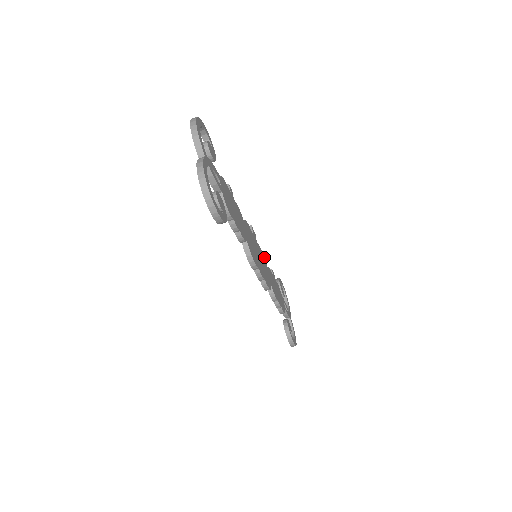
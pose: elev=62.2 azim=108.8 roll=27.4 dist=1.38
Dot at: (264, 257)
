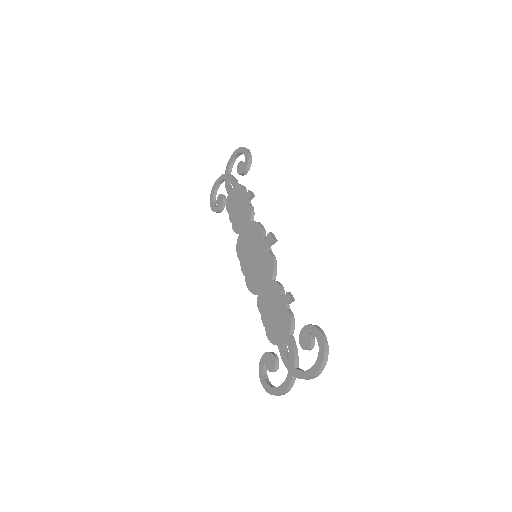
Dot at: occluded
